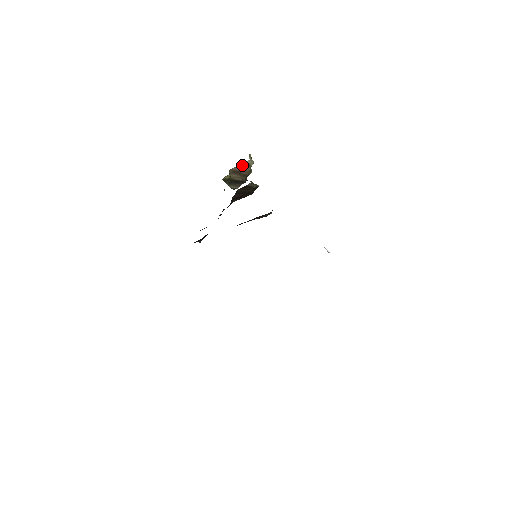
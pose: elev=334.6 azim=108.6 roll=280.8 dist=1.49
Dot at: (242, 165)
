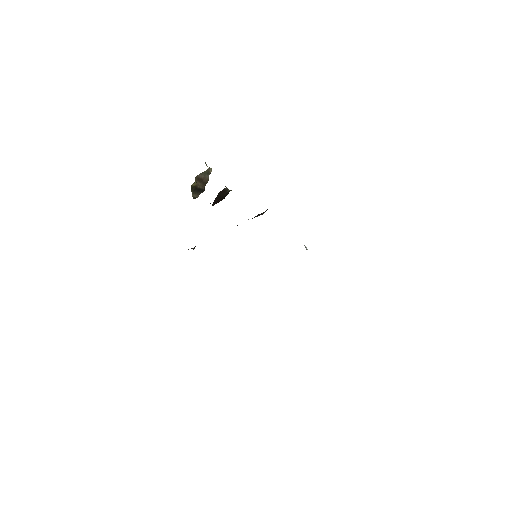
Dot at: (204, 172)
